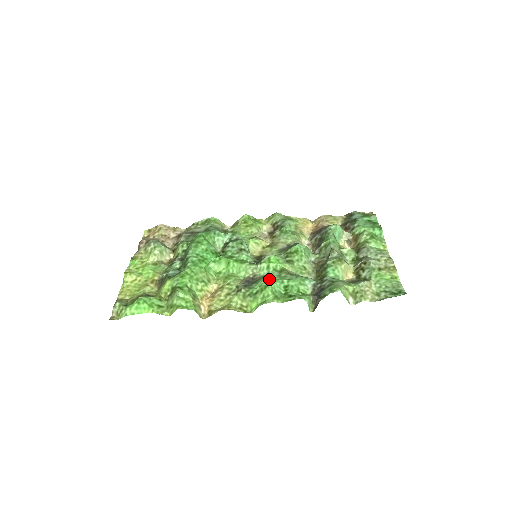
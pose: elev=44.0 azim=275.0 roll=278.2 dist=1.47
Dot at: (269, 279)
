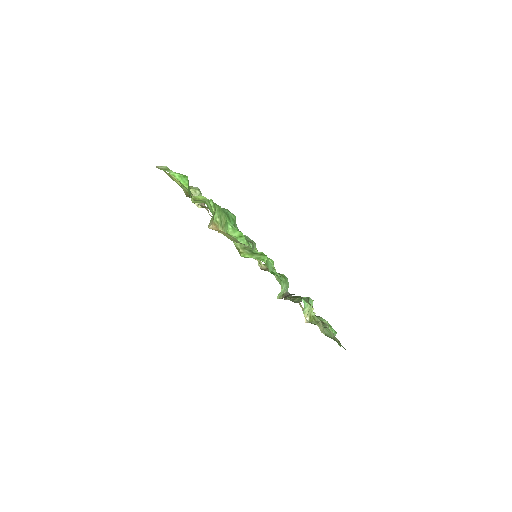
Dot at: occluded
